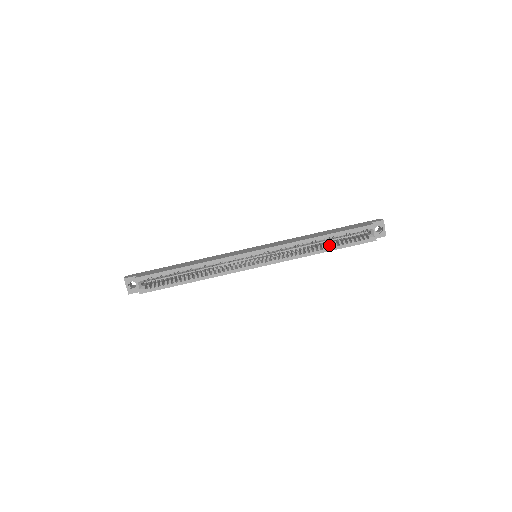
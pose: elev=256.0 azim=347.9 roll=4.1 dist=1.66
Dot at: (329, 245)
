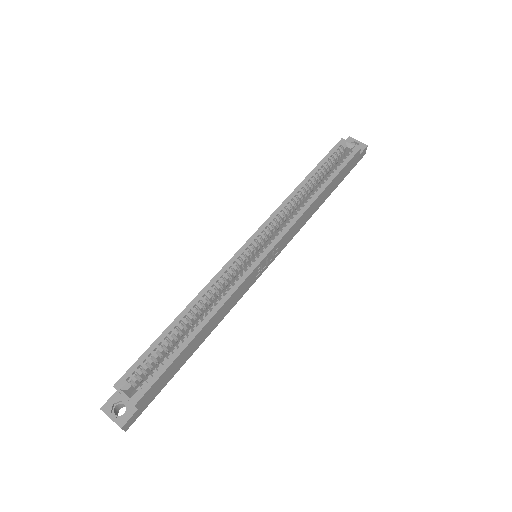
Dot at: occluded
